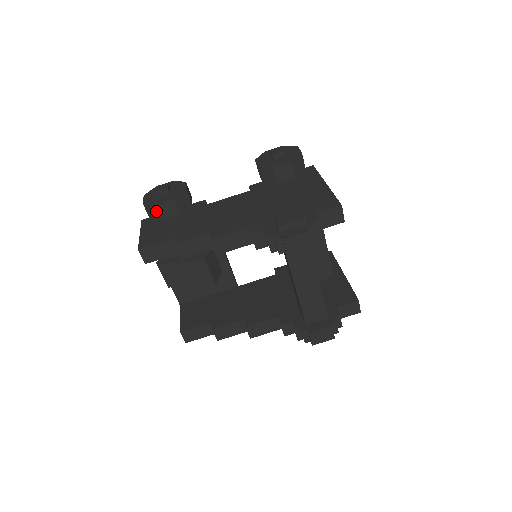
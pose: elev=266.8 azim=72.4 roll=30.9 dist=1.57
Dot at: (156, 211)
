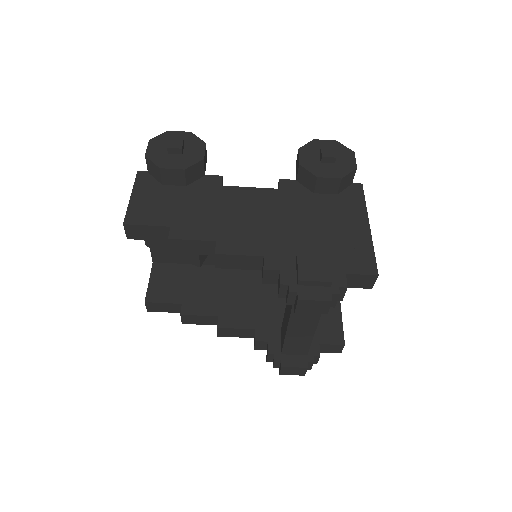
Dot at: (159, 173)
